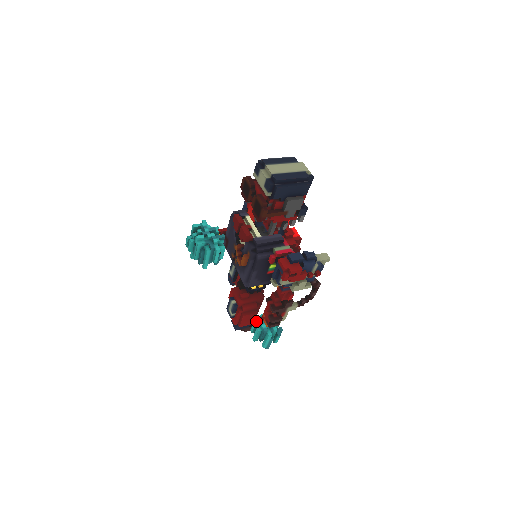
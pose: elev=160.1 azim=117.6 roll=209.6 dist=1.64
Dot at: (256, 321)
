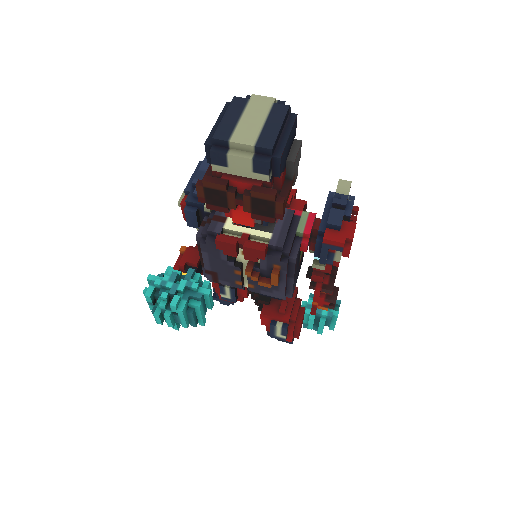
Dot at: (310, 316)
